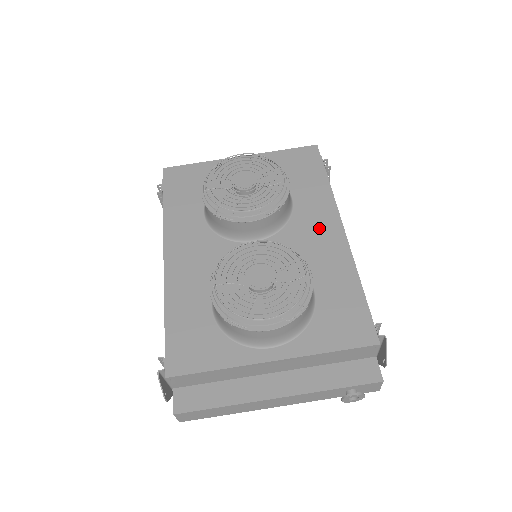
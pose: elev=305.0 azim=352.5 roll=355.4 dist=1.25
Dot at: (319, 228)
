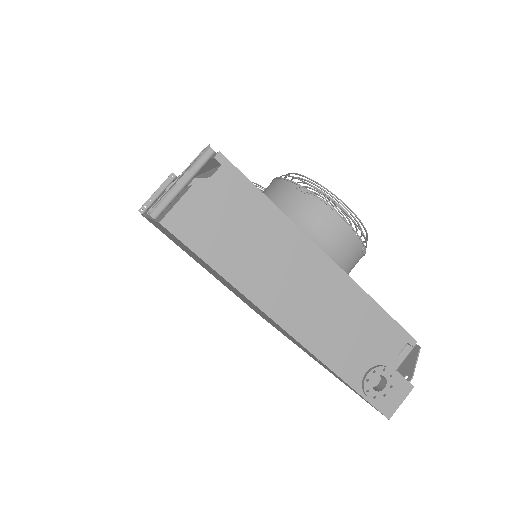
Dot at: occluded
